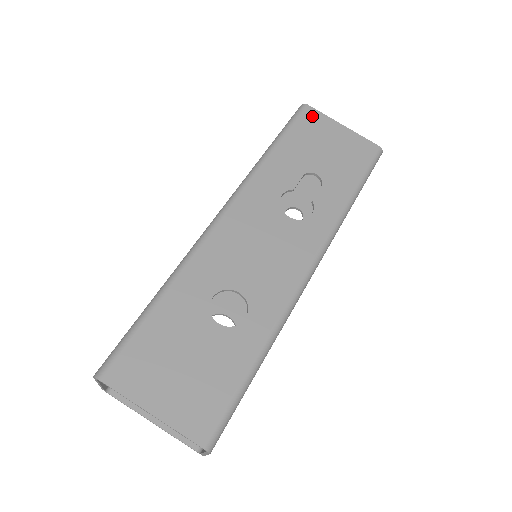
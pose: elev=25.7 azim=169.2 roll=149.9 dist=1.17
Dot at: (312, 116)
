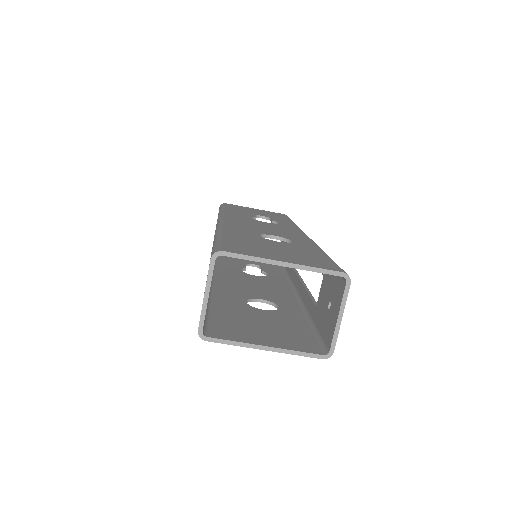
Dot at: (233, 205)
